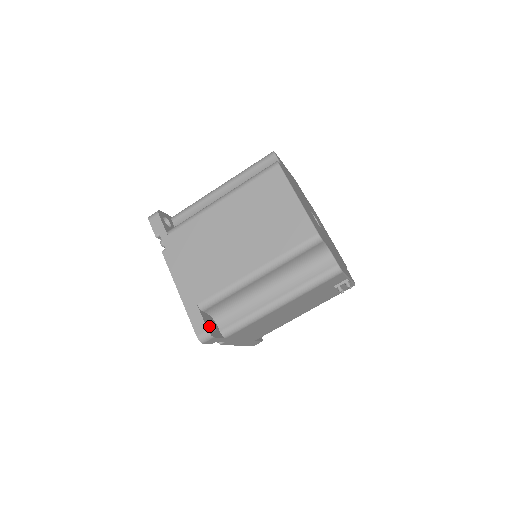
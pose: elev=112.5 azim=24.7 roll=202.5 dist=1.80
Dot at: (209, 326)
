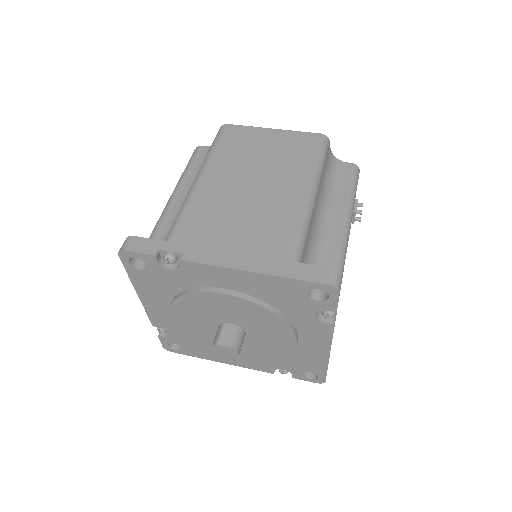
Dot at: (316, 289)
